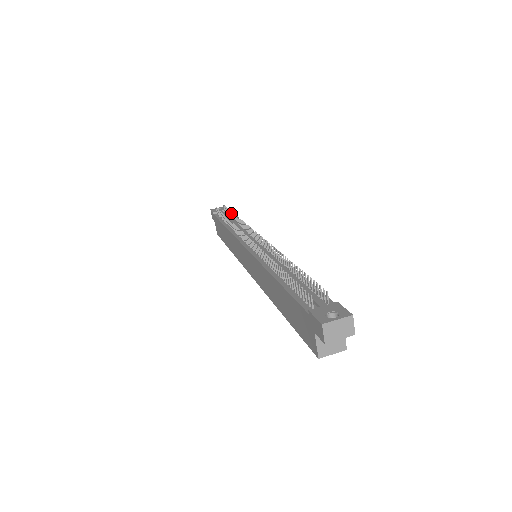
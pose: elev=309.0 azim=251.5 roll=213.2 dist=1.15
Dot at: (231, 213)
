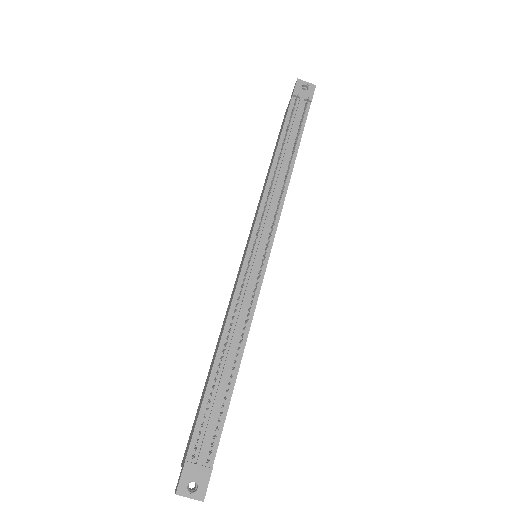
Dot at: (298, 135)
